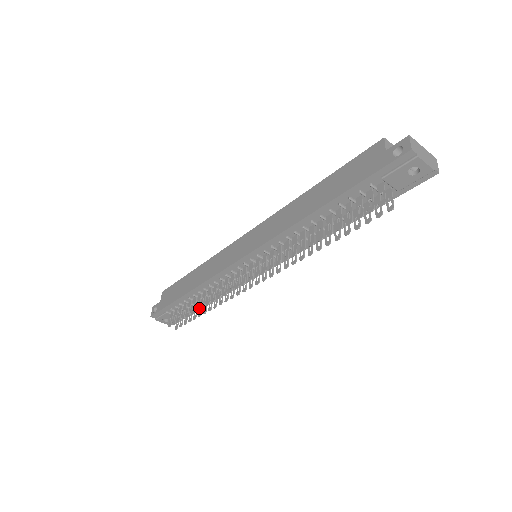
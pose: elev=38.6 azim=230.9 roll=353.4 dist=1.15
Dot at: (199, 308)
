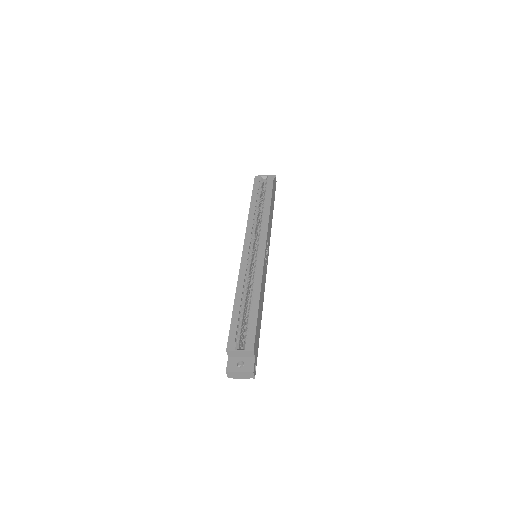
Dot at: occluded
